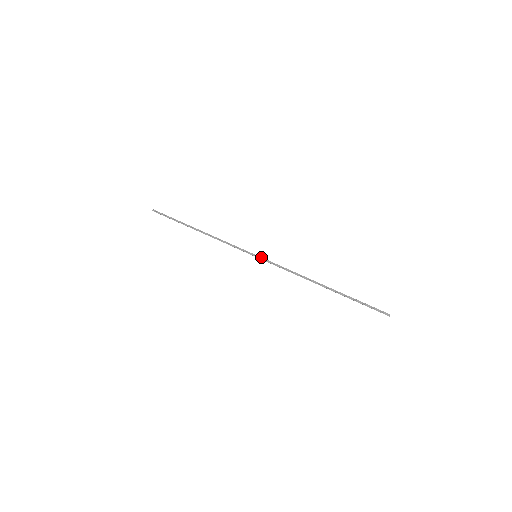
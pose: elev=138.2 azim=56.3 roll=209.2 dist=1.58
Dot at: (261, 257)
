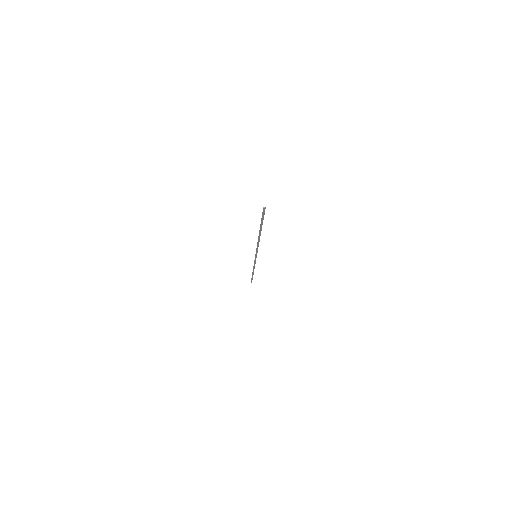
Dot at: occluded
